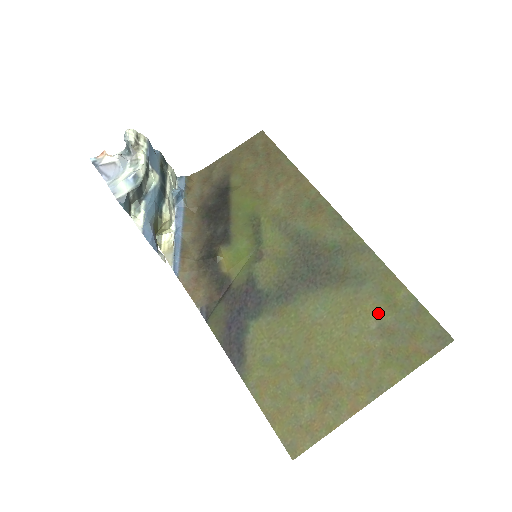
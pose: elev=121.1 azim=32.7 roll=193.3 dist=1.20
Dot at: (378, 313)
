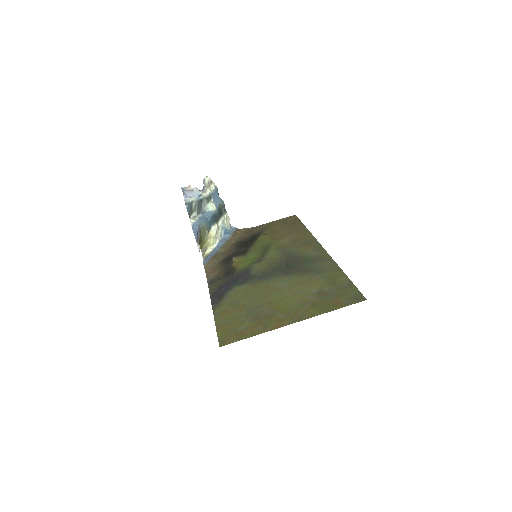
Dot at: (321, 286)
